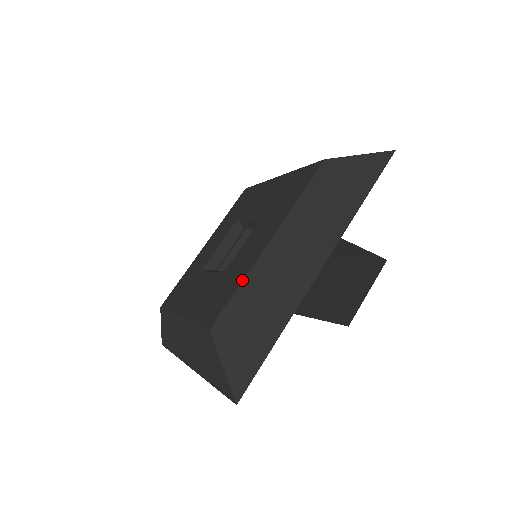
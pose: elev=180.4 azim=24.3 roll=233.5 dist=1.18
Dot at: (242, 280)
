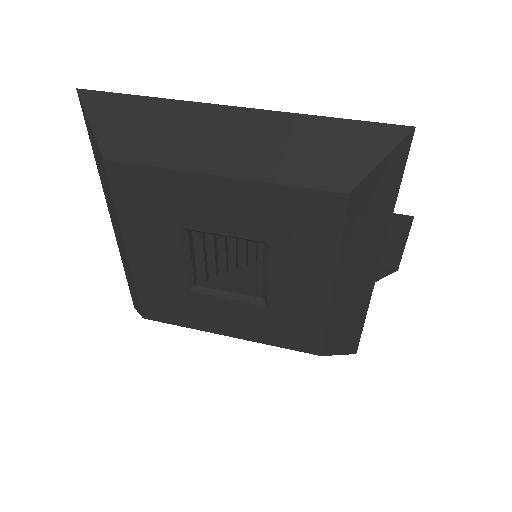
Dot at: (327, 323)
